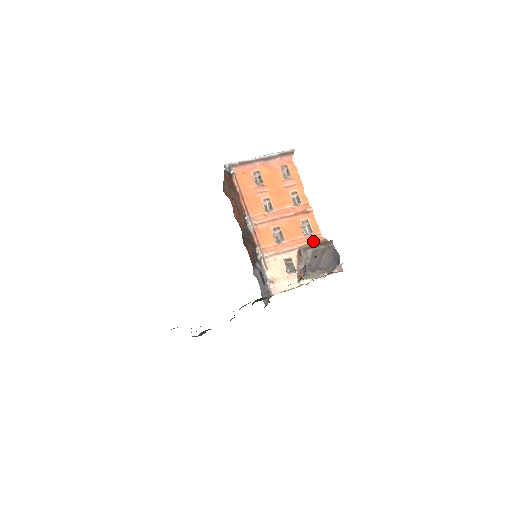
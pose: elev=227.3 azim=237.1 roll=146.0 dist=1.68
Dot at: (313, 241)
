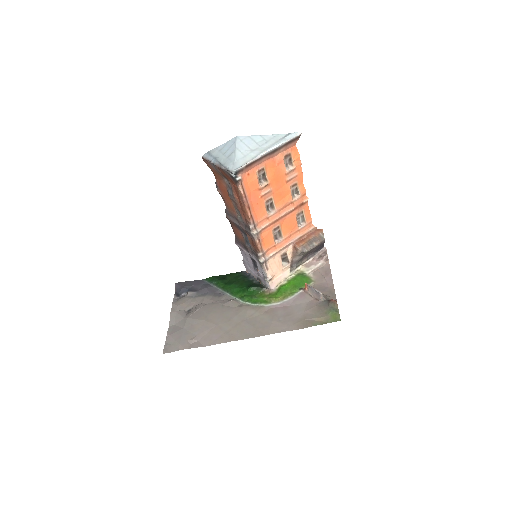
Dot at: (305, 232)
